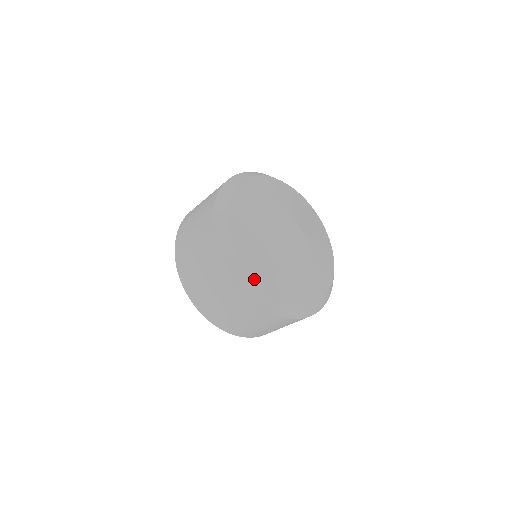
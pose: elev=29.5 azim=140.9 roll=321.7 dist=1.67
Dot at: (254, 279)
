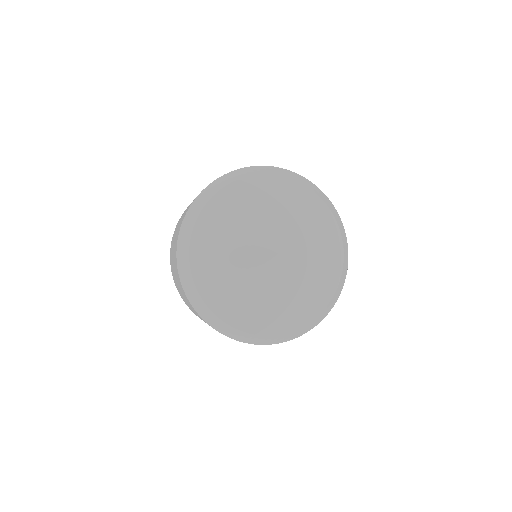
Dot at: (258, 335)
